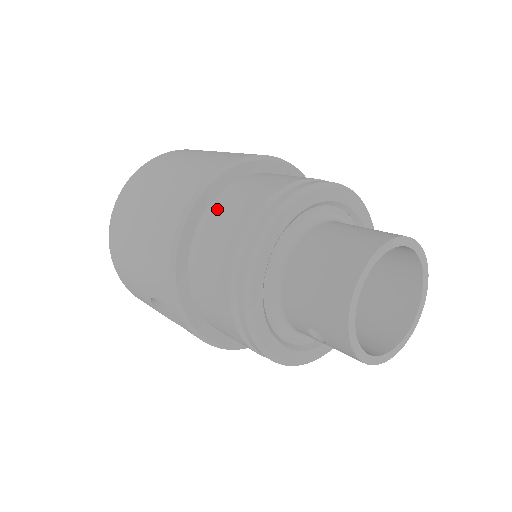
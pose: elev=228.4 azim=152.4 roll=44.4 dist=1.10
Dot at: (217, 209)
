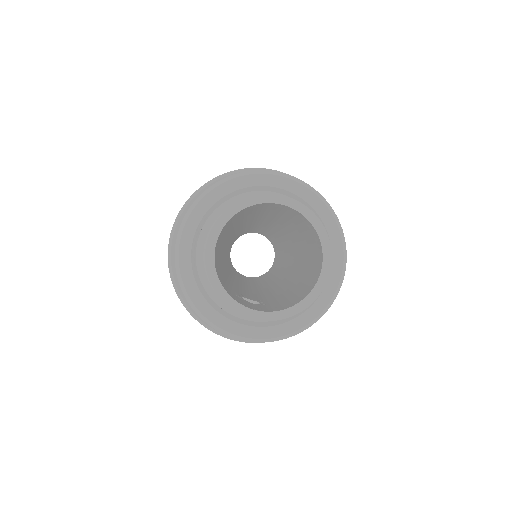
Dot at: occluded
